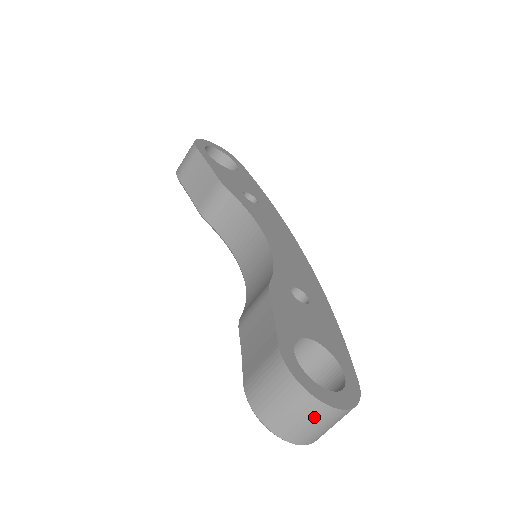
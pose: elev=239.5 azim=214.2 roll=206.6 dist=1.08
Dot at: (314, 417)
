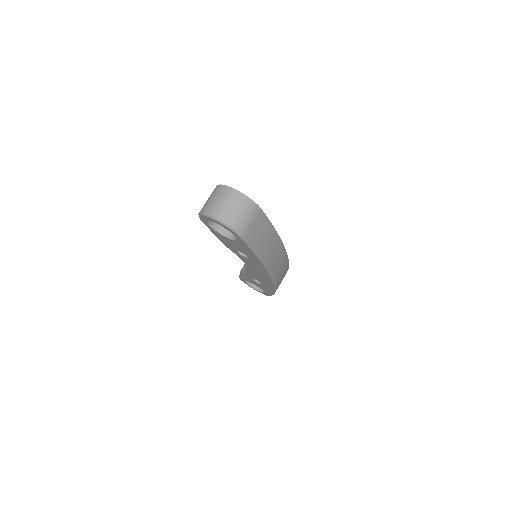
Dot at: (221, 195)
